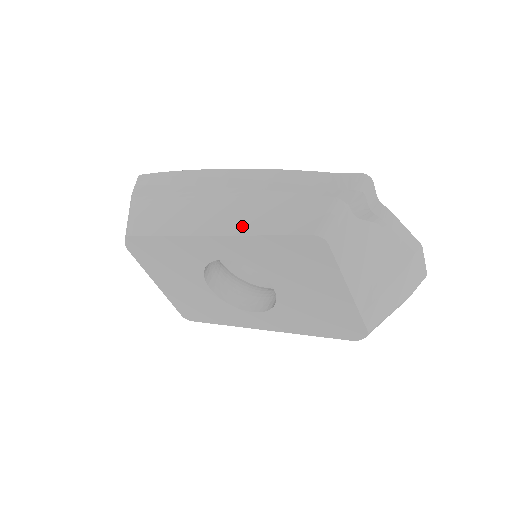
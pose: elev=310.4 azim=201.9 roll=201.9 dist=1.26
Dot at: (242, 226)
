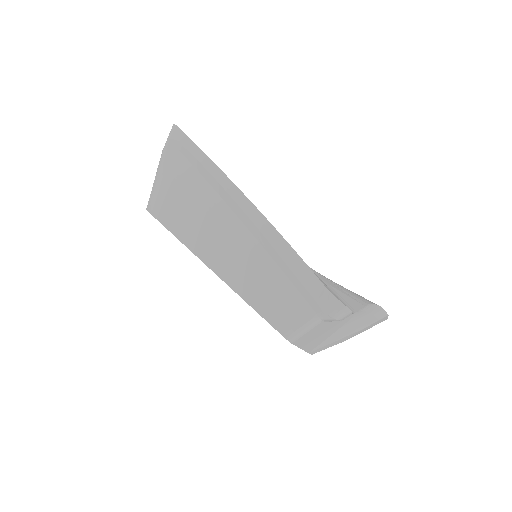
Dot at: (238, 282)
